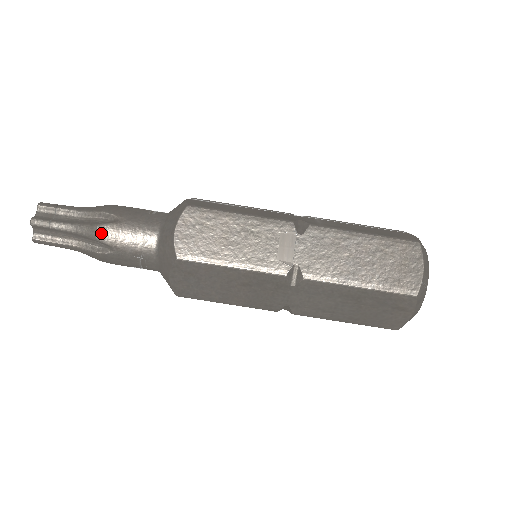
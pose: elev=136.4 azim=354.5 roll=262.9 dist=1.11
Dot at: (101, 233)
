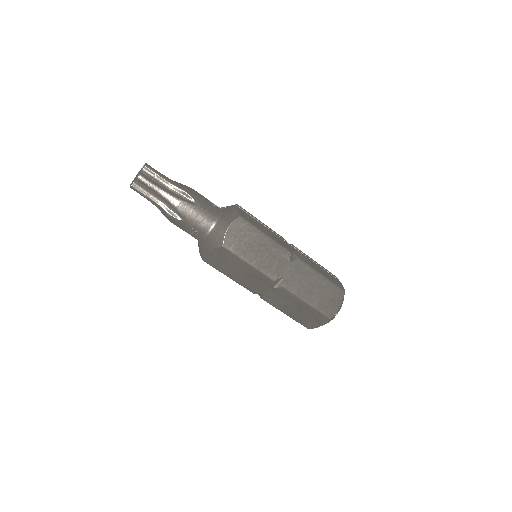
Dot at: (181, 206)
